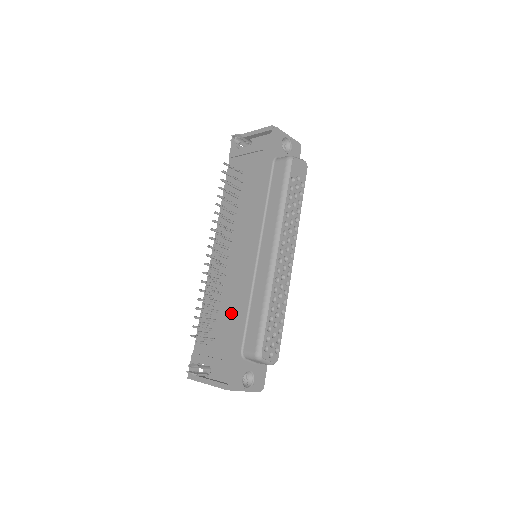
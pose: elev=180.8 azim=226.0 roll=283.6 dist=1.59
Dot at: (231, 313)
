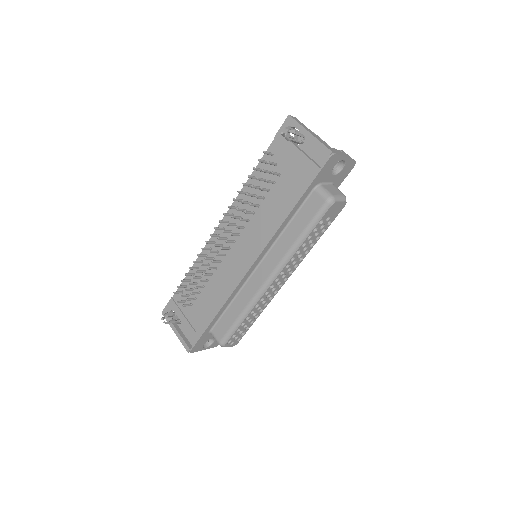
Dot at: (213, 299)
